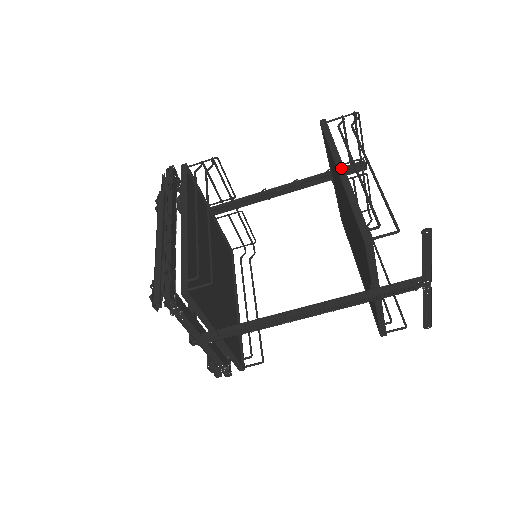
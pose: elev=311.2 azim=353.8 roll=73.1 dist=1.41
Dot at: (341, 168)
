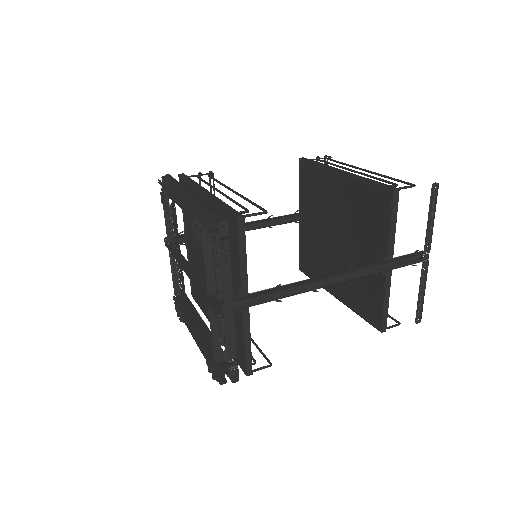
Dot at: (339, 170)
